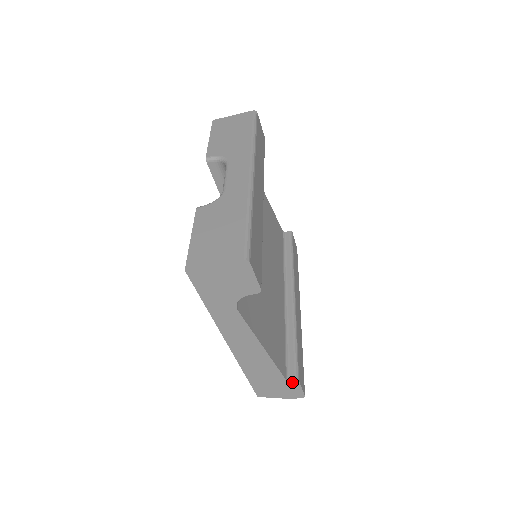
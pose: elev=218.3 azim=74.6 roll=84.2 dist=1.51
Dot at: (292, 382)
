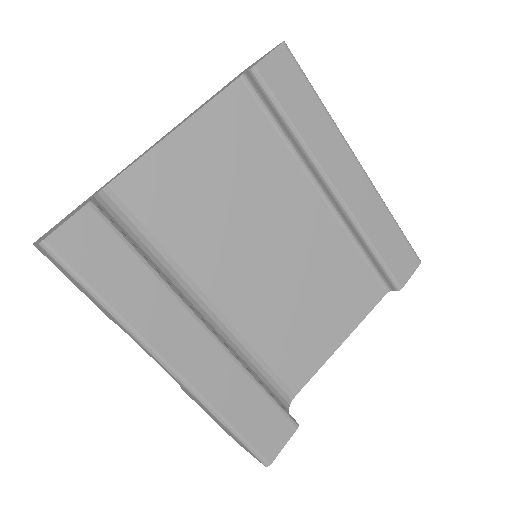
Dot at: (395, 288)
